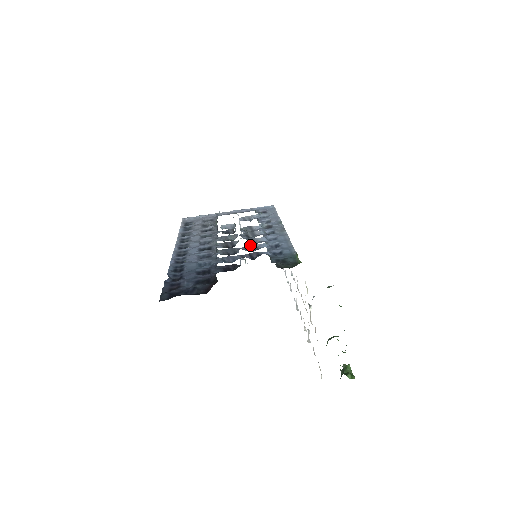
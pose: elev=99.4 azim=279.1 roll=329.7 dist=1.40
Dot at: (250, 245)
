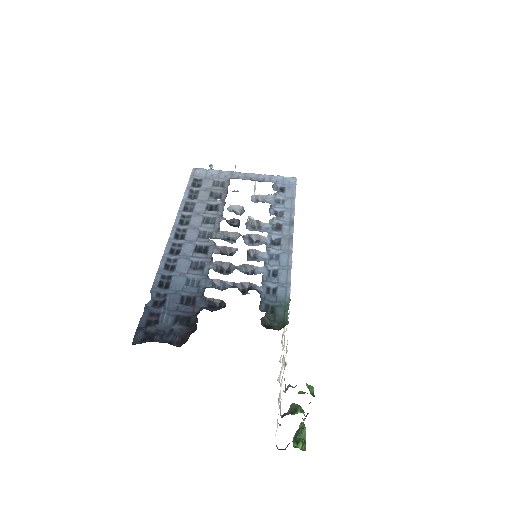
Dot at: (247, 264)
